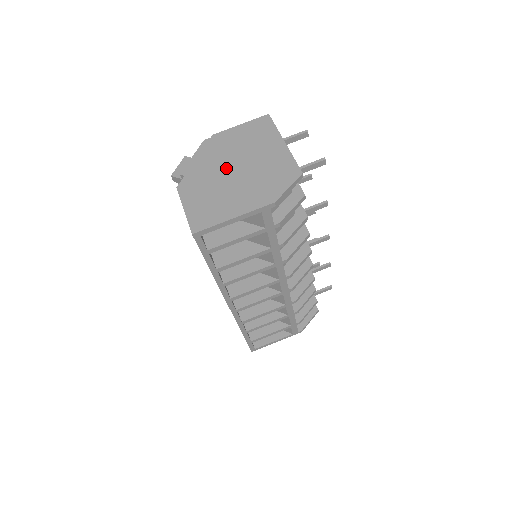
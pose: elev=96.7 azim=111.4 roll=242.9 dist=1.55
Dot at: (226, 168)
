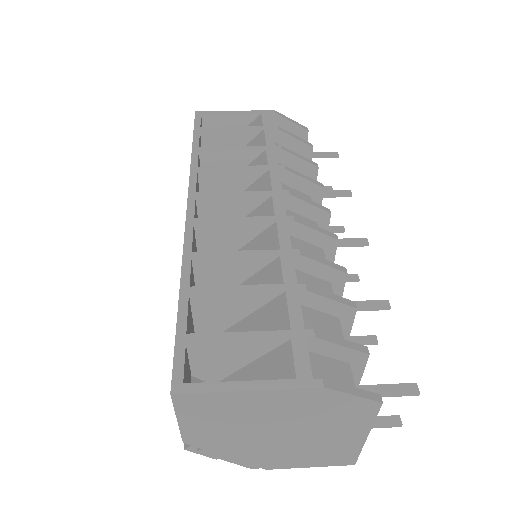
Dot at: occluded
